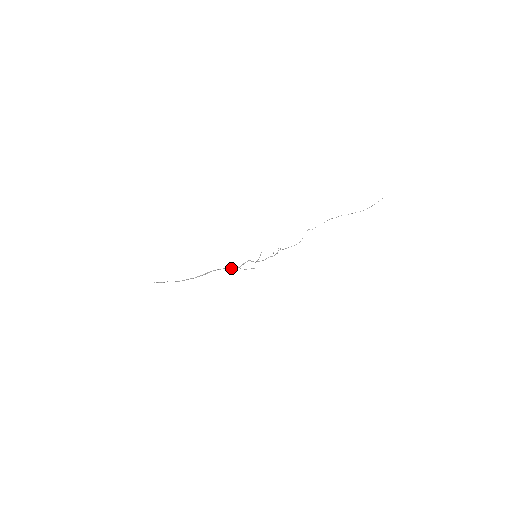
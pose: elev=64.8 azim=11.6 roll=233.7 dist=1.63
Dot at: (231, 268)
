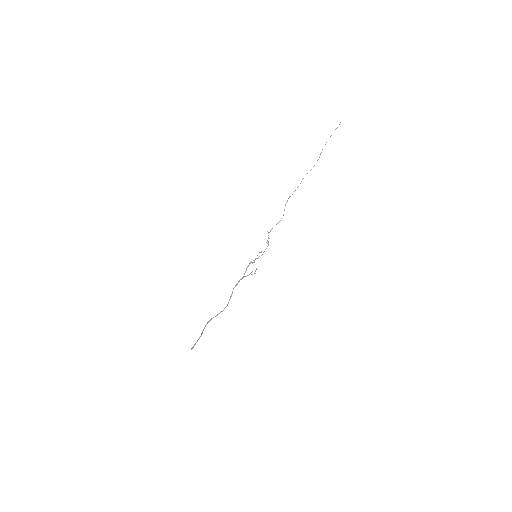
Dot at: occluded
